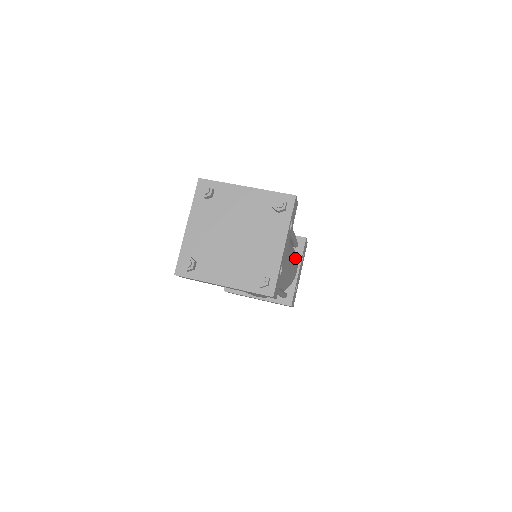
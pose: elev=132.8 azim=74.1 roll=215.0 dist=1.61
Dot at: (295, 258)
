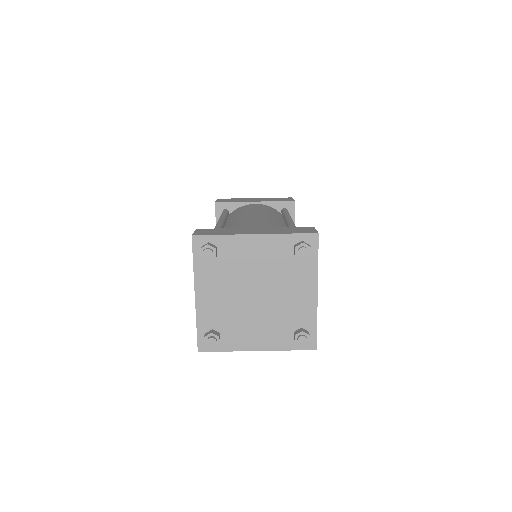
Dot at: occluded
